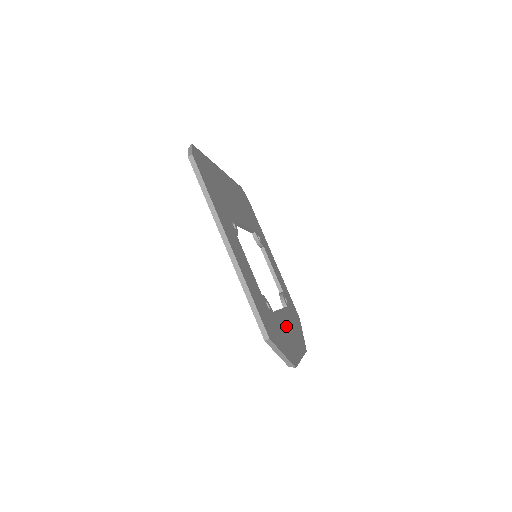
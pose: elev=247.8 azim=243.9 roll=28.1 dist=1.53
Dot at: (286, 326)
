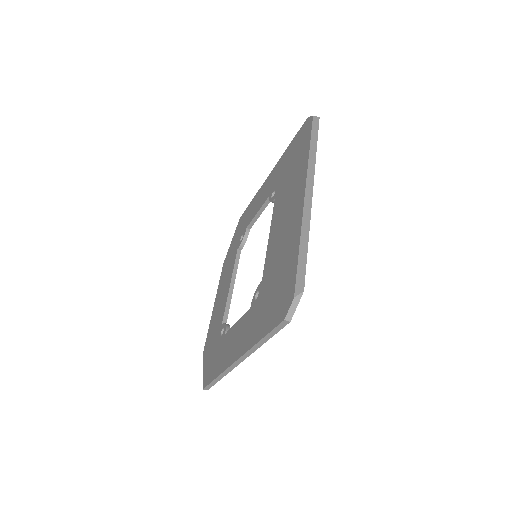
Dot at: occluded
